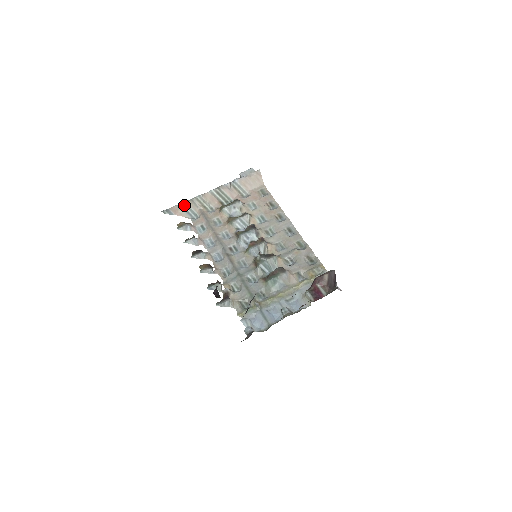
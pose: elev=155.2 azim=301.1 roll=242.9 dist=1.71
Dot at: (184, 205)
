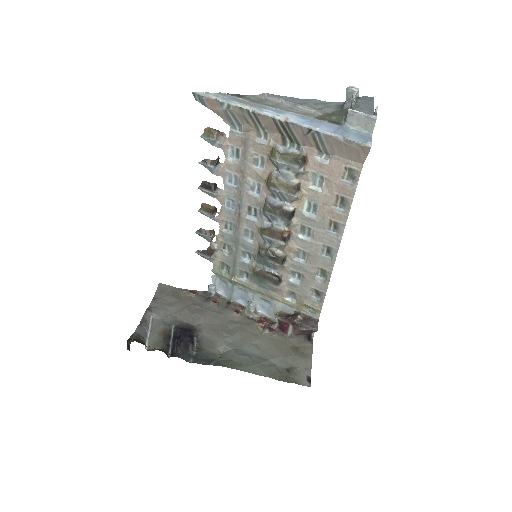
Dot at: (226, 107)
